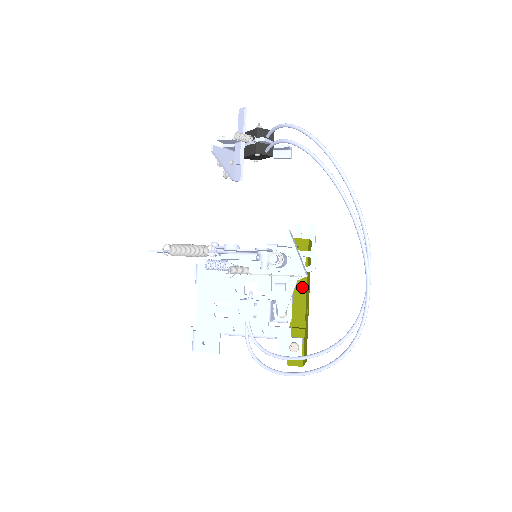
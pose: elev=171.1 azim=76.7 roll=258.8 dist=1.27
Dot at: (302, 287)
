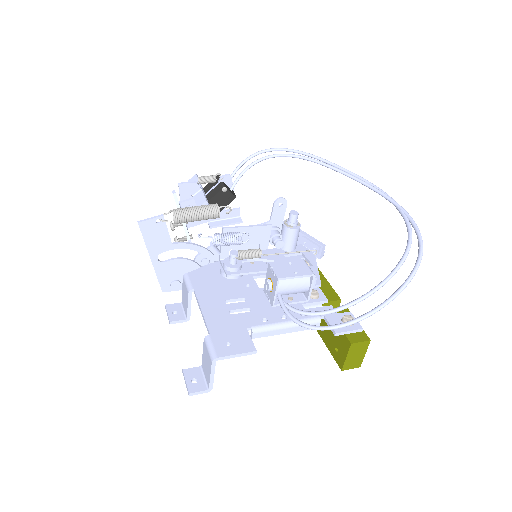
Dot at: occluded
